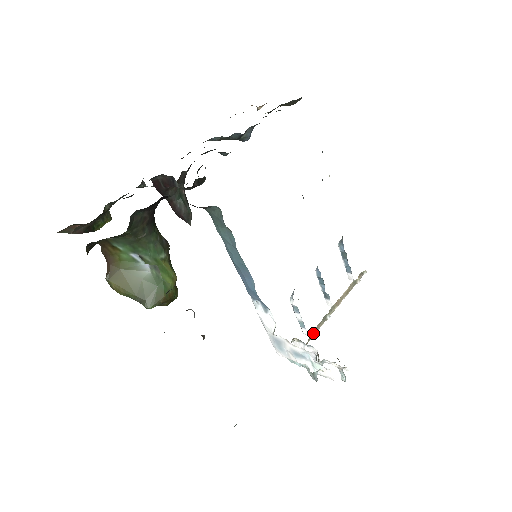
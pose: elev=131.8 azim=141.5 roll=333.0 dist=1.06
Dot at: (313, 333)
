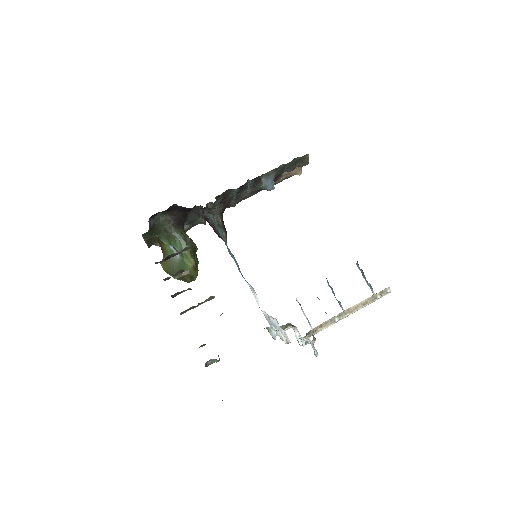
Dot at: (317, 329)
